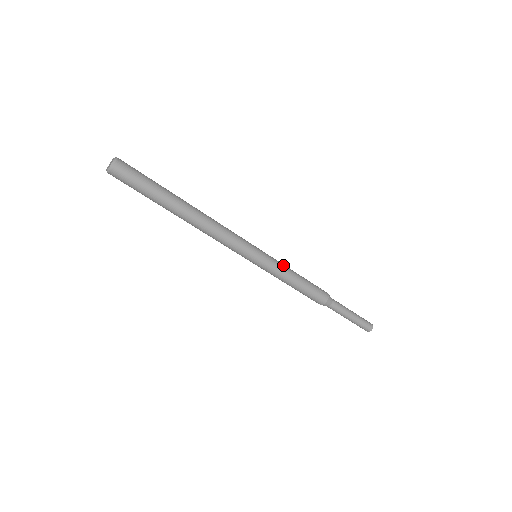
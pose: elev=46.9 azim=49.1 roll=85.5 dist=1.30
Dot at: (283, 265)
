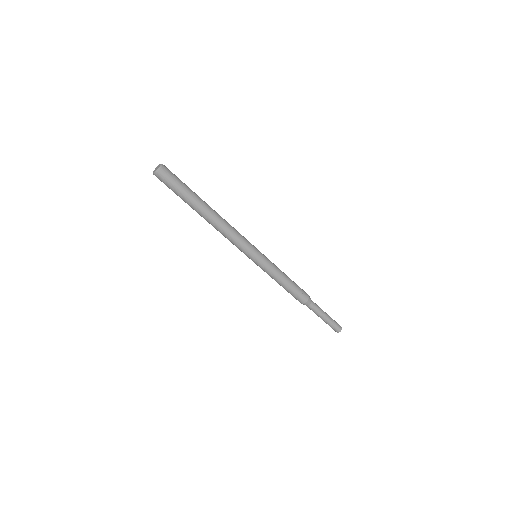
Dot at: (276, 269)
